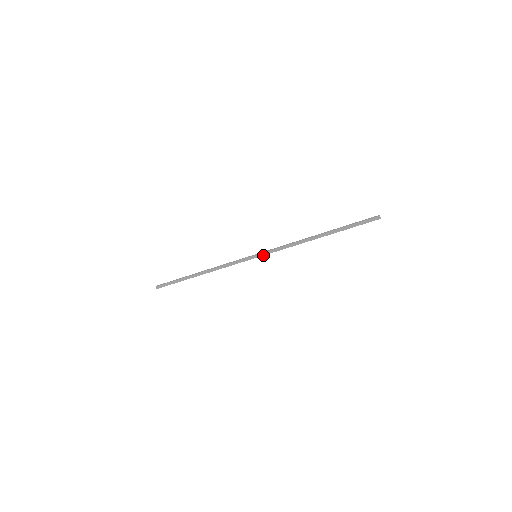
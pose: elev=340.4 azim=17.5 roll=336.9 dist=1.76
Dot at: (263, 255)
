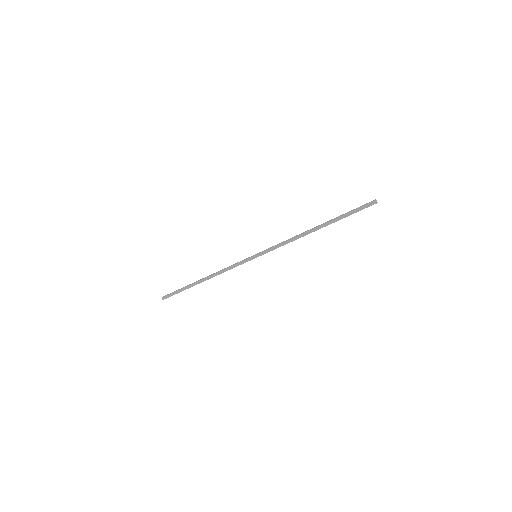
Dot at: (263, 254)
